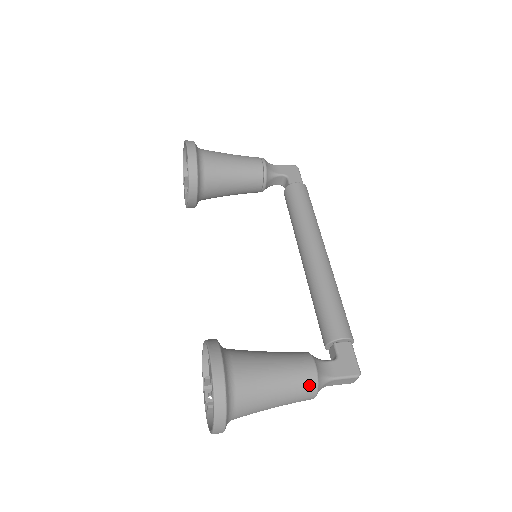
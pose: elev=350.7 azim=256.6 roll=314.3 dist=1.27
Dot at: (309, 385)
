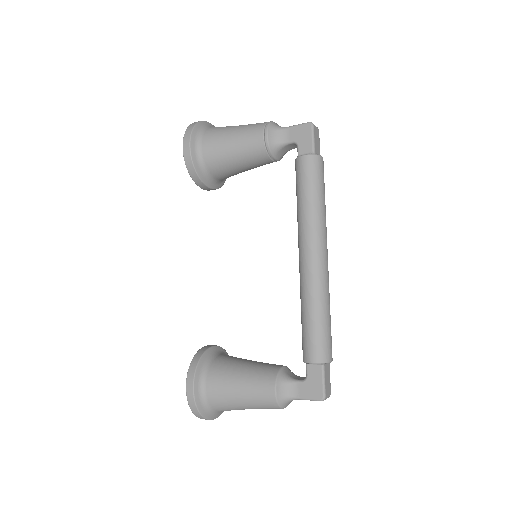
Dot at: (270, 404)
